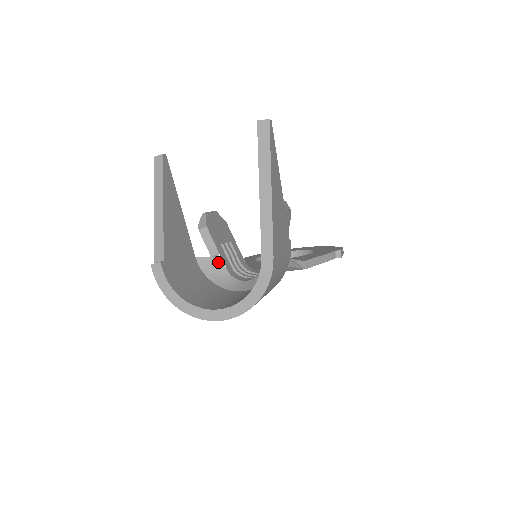
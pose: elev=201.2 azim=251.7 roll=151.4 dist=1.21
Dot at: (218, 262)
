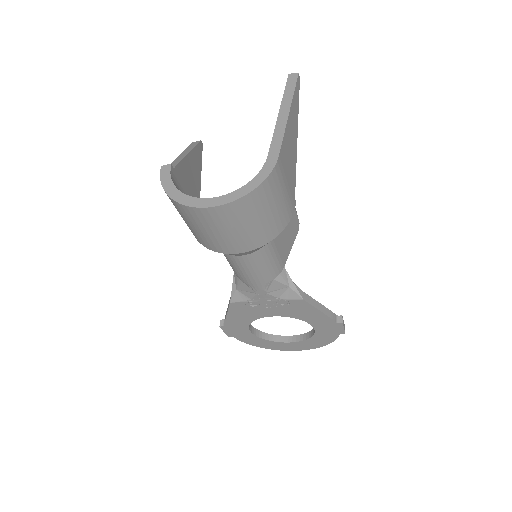
Dot at: occluded
